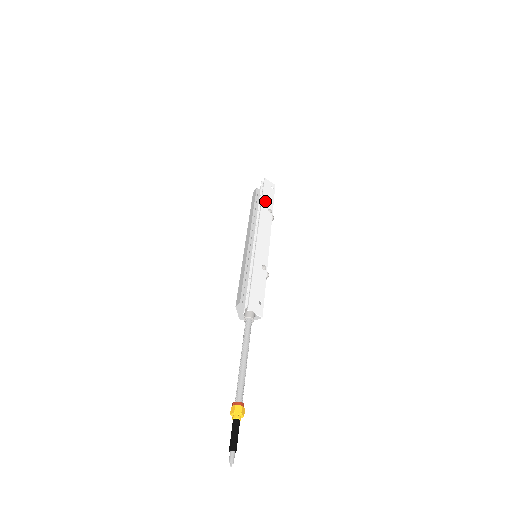
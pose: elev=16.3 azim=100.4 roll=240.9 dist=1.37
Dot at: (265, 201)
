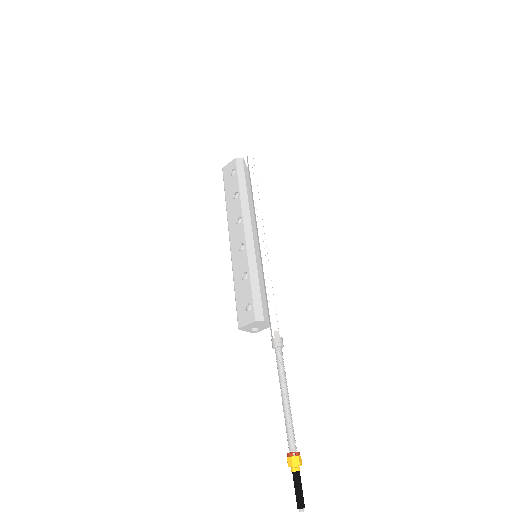
Dot at: occluded
